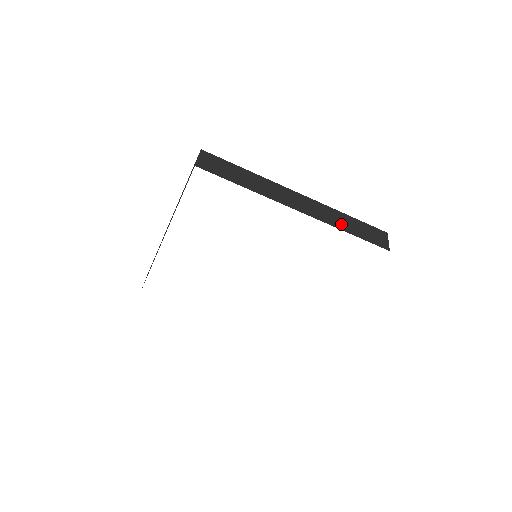
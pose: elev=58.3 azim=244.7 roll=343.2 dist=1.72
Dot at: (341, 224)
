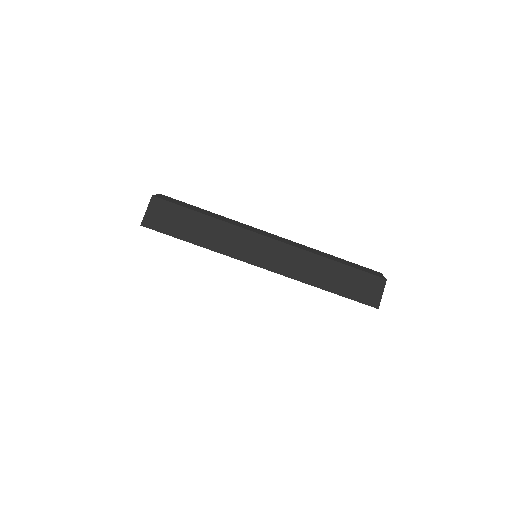
Dot at: (319, 278)
